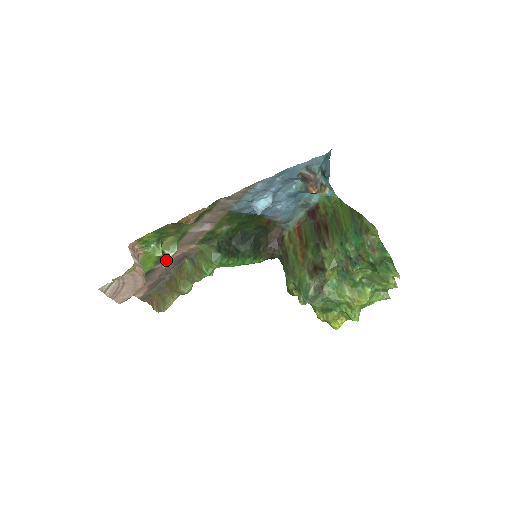
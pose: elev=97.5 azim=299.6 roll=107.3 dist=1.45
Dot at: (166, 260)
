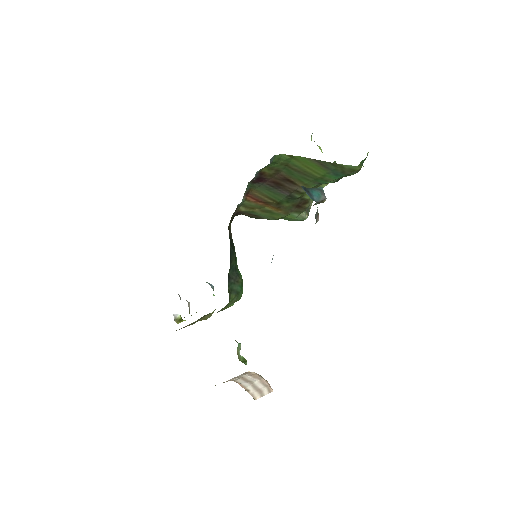
Dot at: occluded
